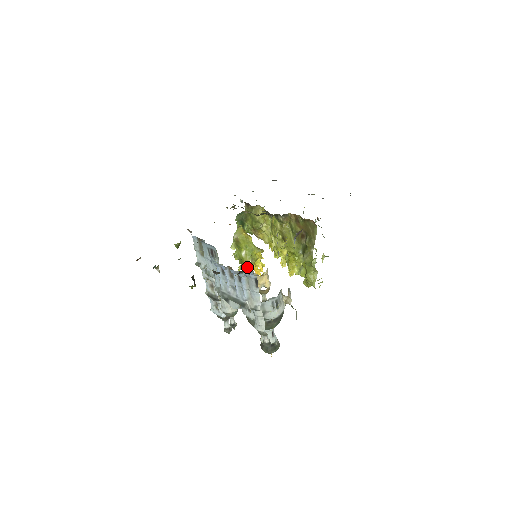
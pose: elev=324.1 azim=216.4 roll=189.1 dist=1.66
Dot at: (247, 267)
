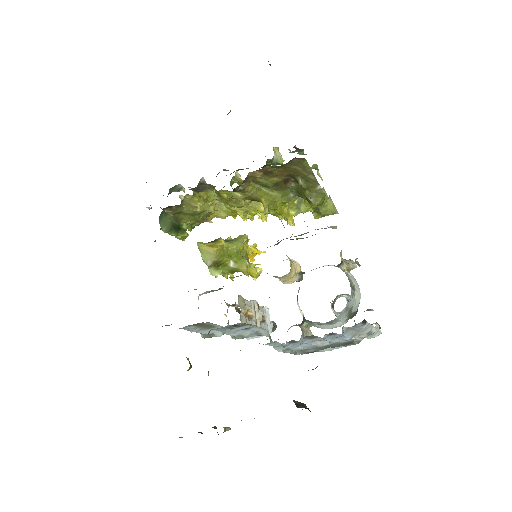
Dot at: occluded
